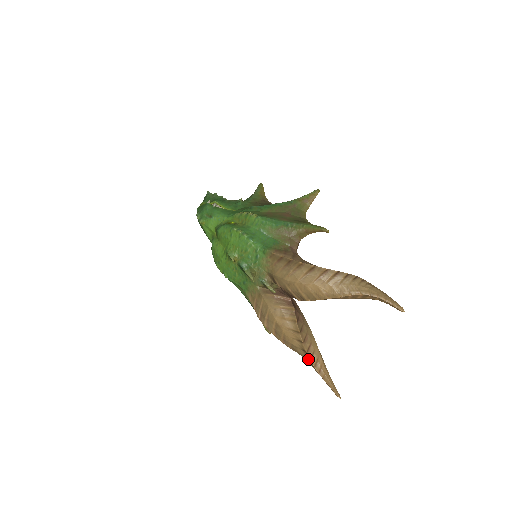
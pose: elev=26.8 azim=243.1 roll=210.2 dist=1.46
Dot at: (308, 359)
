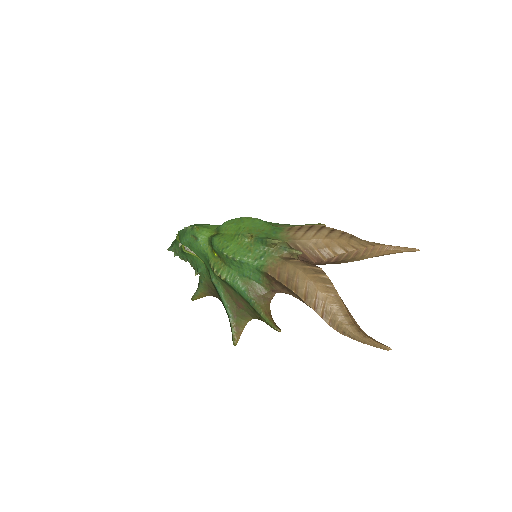
Dot at: (346, 316)
